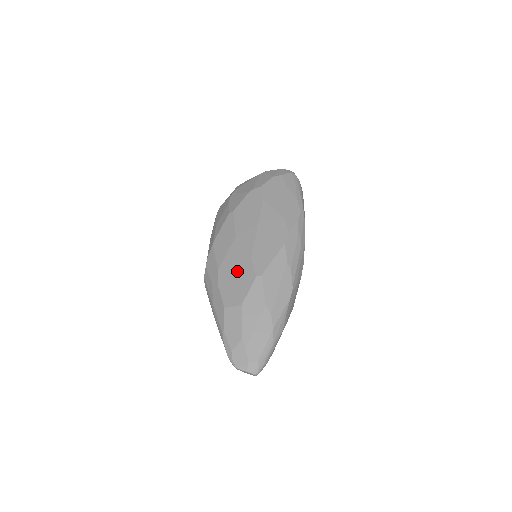
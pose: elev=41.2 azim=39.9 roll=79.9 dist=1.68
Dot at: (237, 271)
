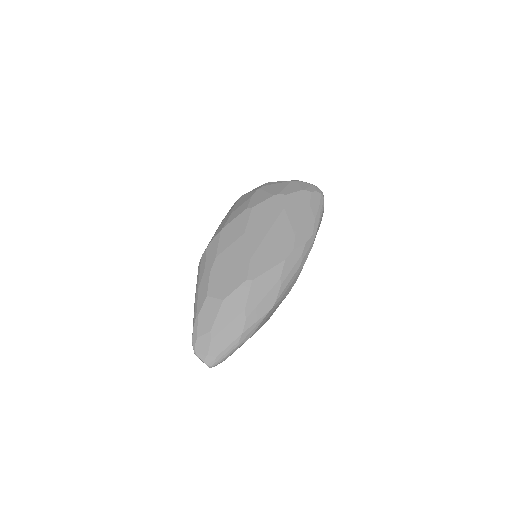
Dot at: (232, 267)
